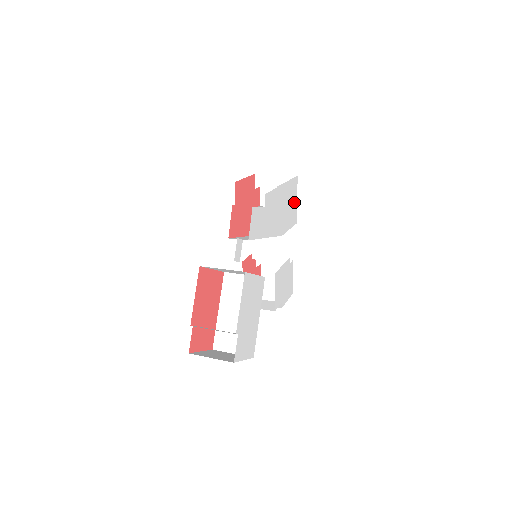
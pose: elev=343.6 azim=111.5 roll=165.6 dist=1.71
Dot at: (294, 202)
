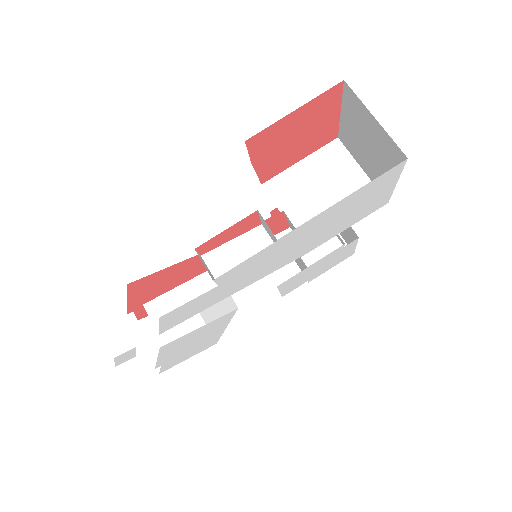
Dot at: (378, 194)
